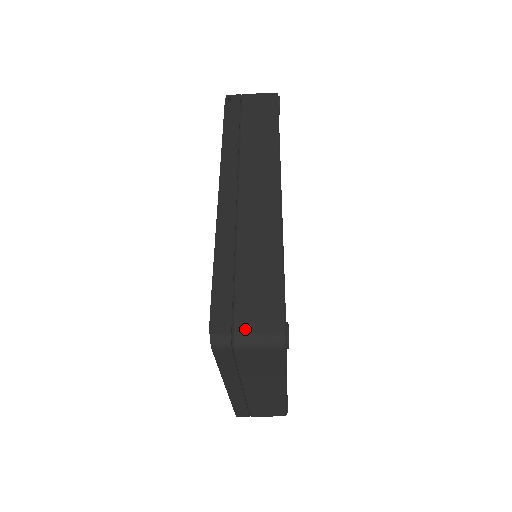
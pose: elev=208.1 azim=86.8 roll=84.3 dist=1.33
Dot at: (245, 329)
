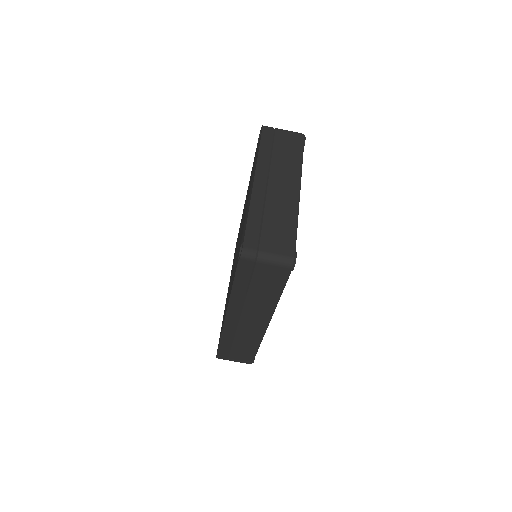
Dot at: occluded
